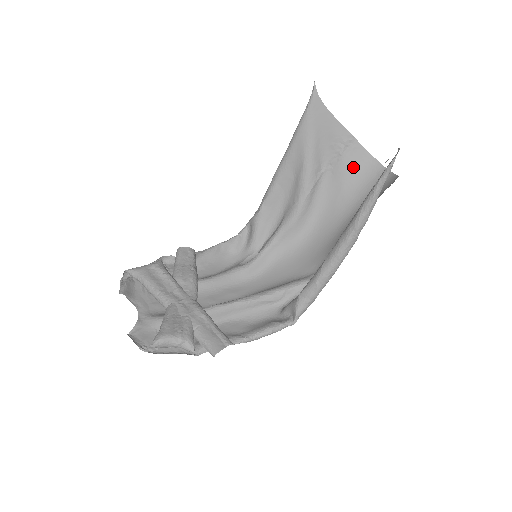
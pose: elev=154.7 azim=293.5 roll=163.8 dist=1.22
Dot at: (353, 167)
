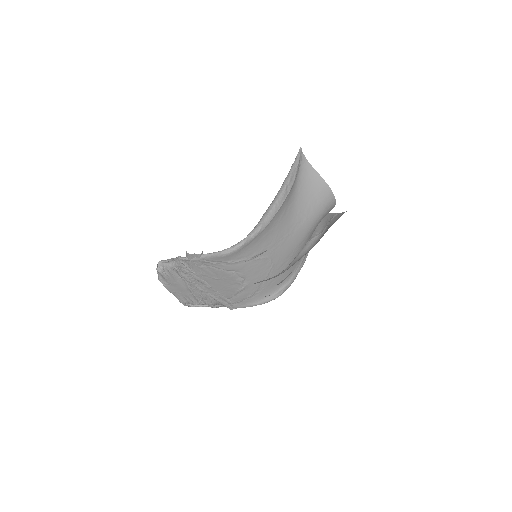
Dot at: (336, 220)
